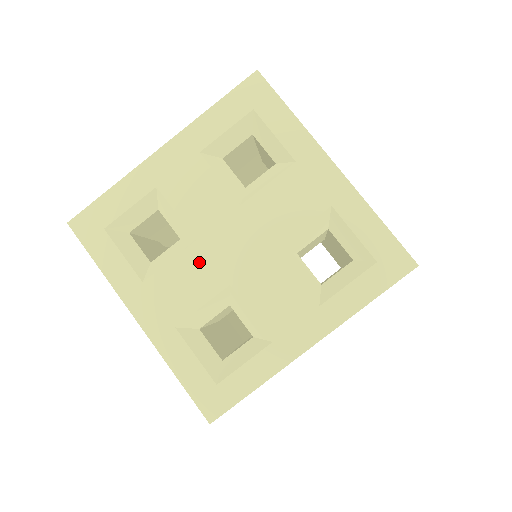
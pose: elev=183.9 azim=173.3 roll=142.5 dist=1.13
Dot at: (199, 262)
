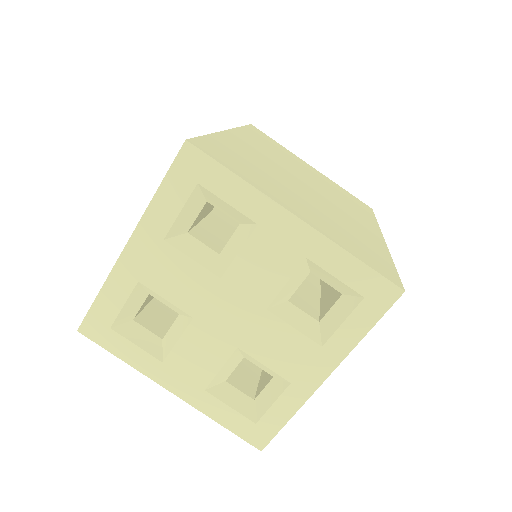
Dot at: (203, 336)
